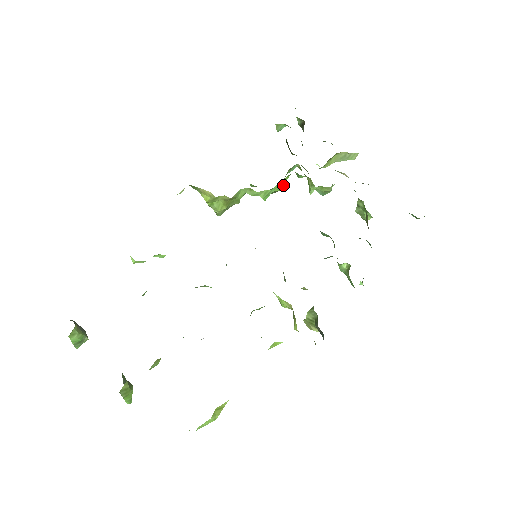
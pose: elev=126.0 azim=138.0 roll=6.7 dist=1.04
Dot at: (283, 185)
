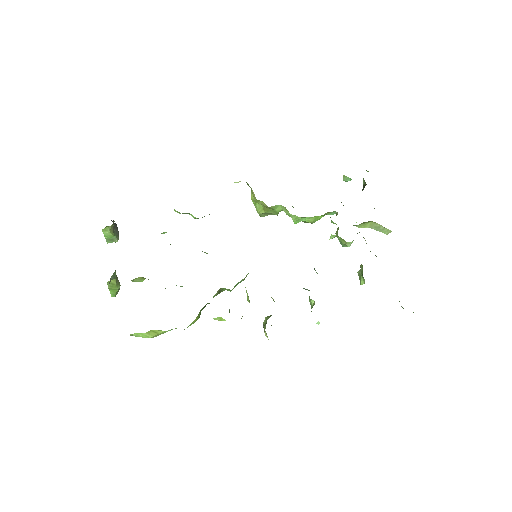
Dot at: occluded
